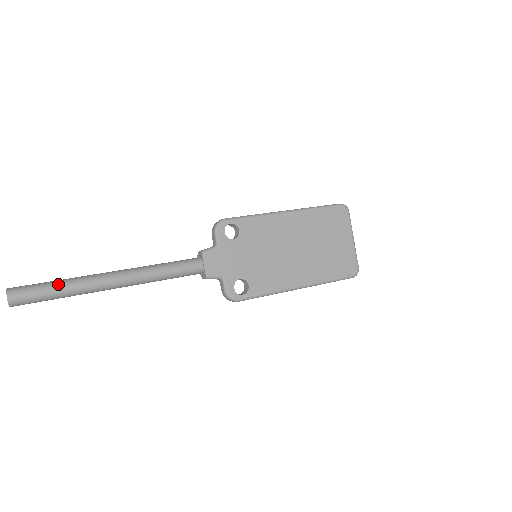
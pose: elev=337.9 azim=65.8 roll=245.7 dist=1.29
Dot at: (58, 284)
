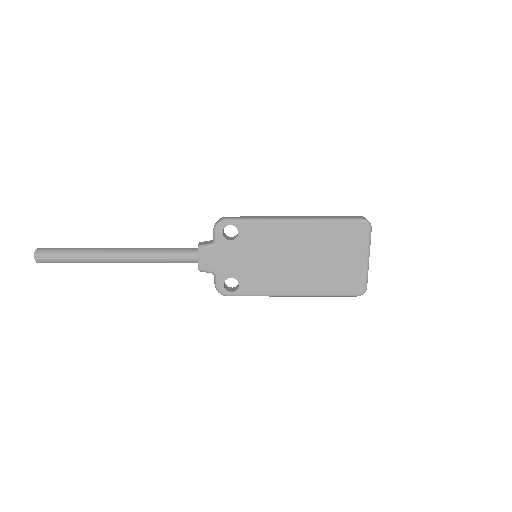
Dot at: (73, 253)
